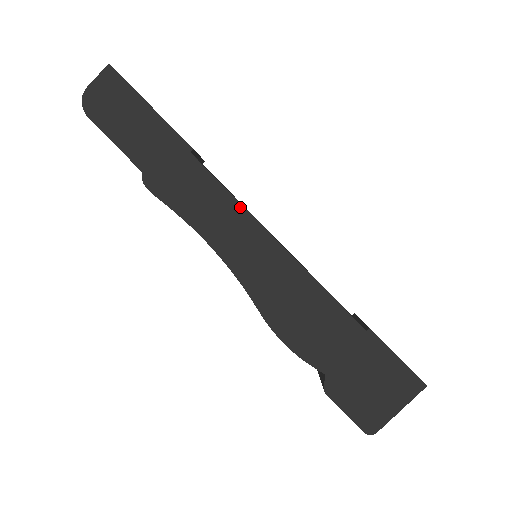
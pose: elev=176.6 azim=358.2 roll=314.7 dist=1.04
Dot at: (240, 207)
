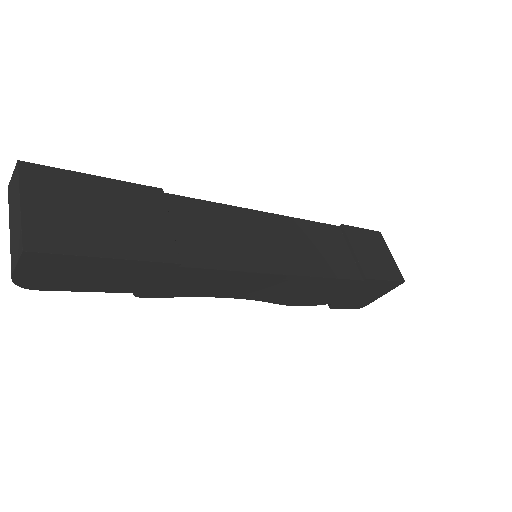
Dot at: (245, 273)
